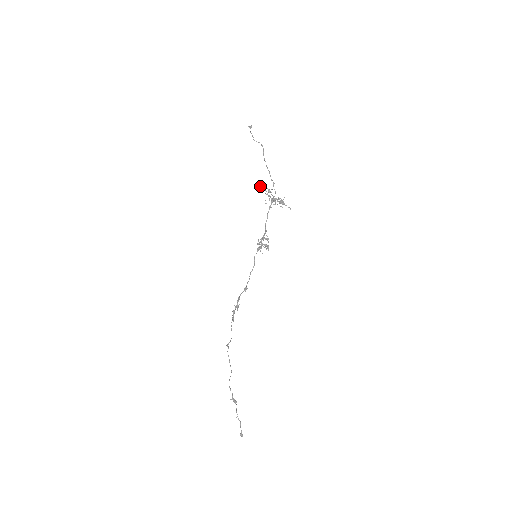
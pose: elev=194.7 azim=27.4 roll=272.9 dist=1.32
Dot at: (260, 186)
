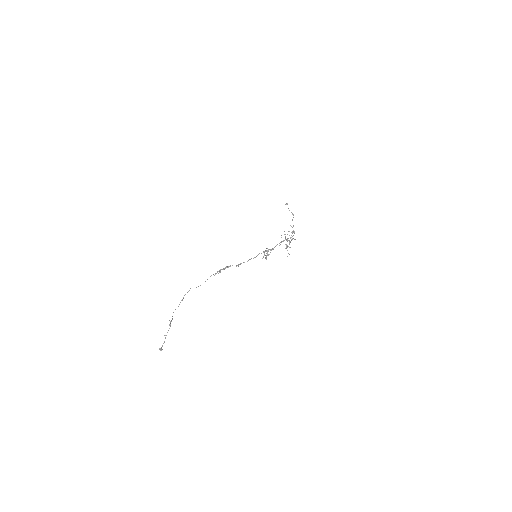
Dot at: occluded
